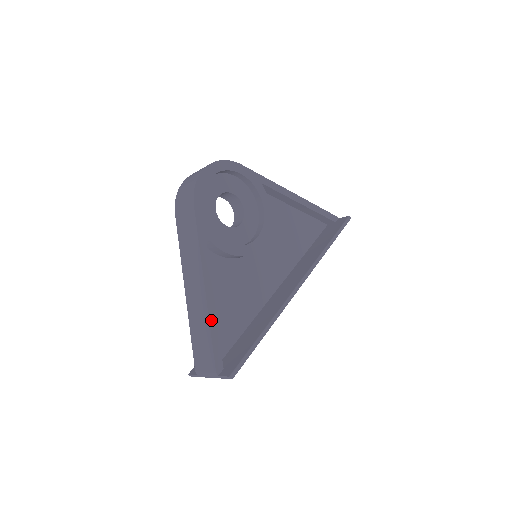
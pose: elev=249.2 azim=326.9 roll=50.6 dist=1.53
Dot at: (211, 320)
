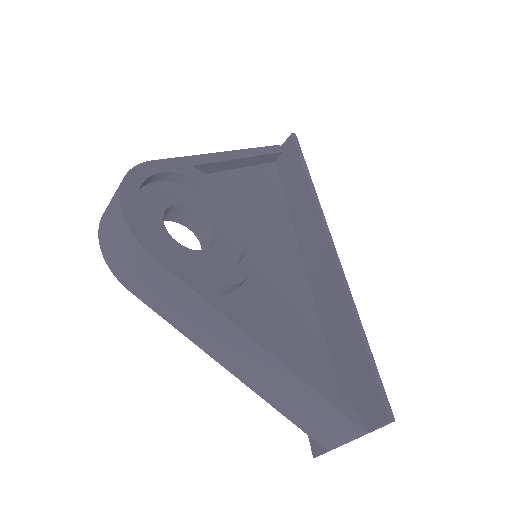
Dot at: (304, 378)
